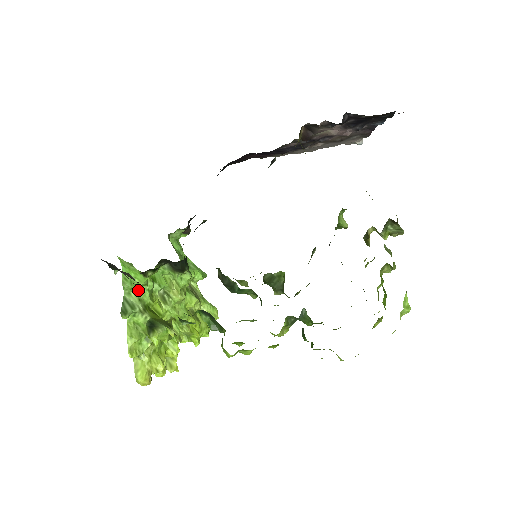
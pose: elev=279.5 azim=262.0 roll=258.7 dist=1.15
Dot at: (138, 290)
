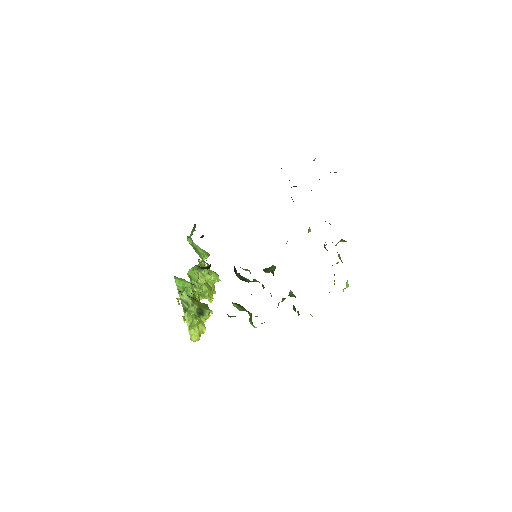
Dot at: (186, 290)
